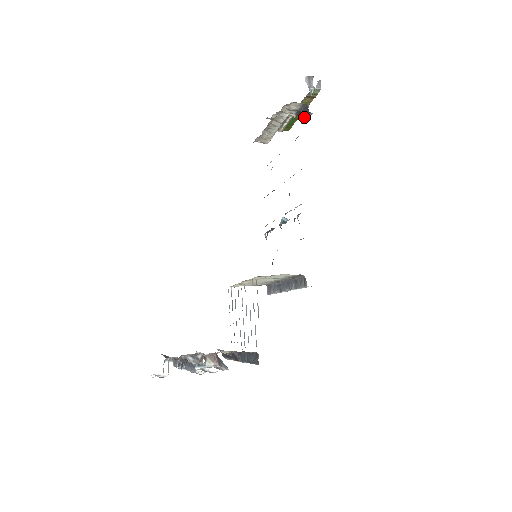
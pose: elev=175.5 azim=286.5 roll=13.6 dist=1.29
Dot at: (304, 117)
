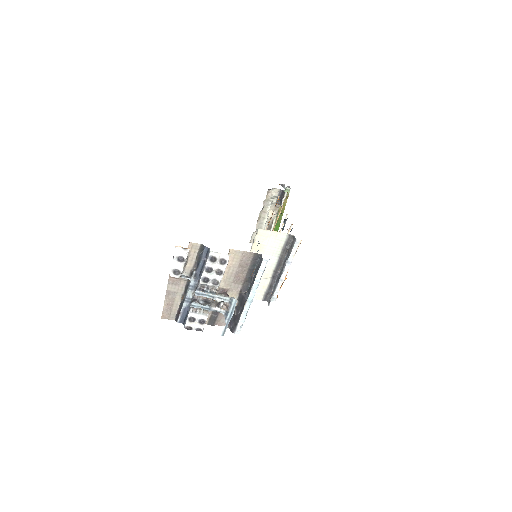
Dot at: (282, 199)
